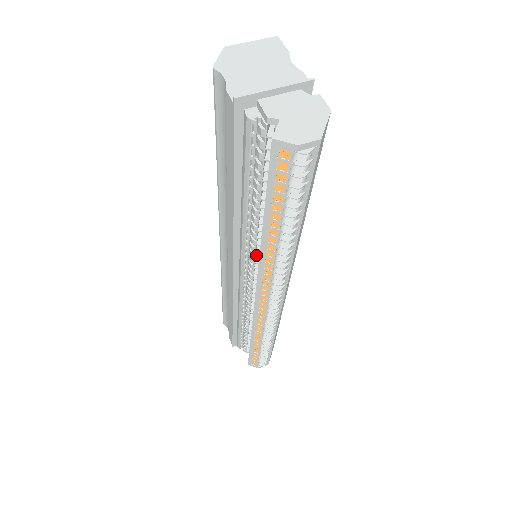
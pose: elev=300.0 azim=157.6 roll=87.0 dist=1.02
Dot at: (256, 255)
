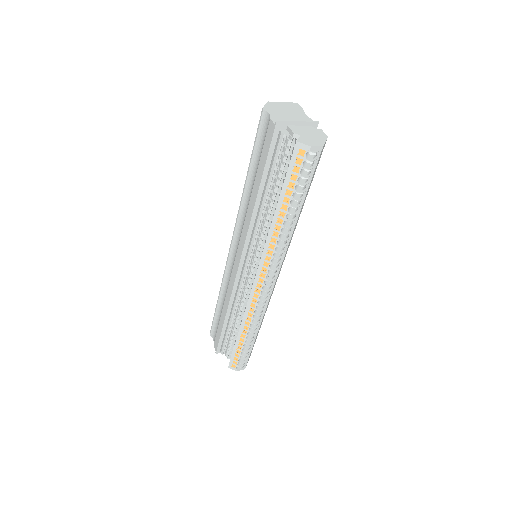
Dot at: (262, 243)
